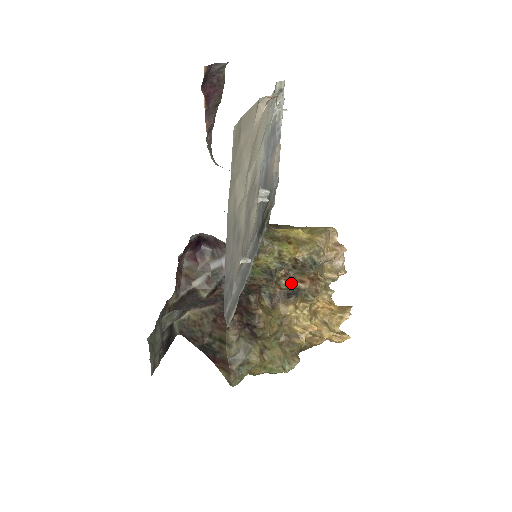
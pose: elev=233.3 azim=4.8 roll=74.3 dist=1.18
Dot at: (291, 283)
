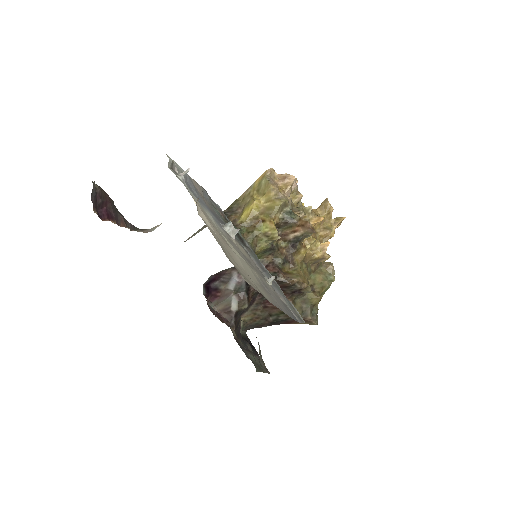
Dot at: (287, 238)
